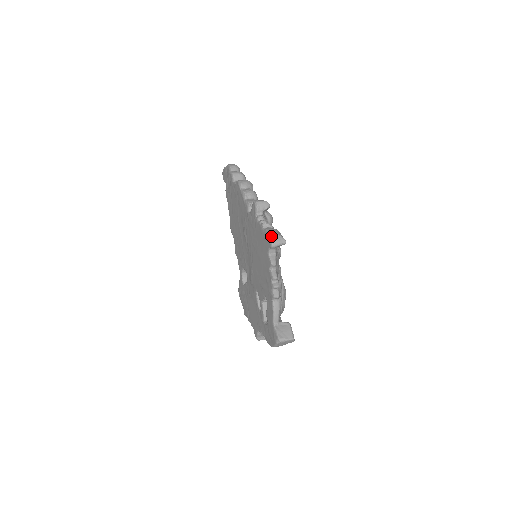
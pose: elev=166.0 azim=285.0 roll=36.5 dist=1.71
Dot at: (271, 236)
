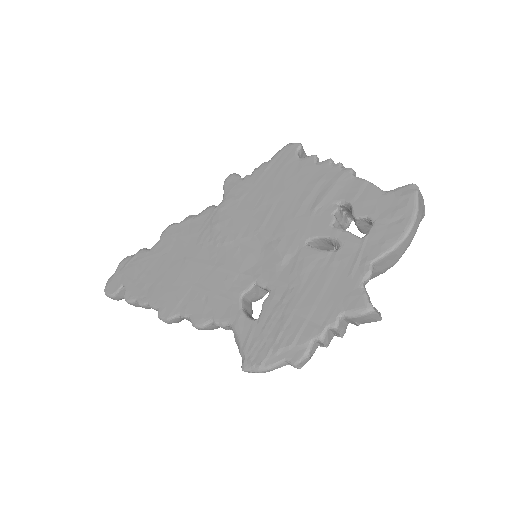
Dot at: (289, 143)
